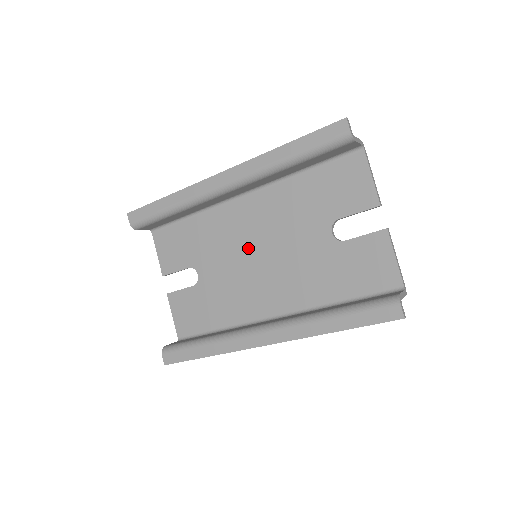
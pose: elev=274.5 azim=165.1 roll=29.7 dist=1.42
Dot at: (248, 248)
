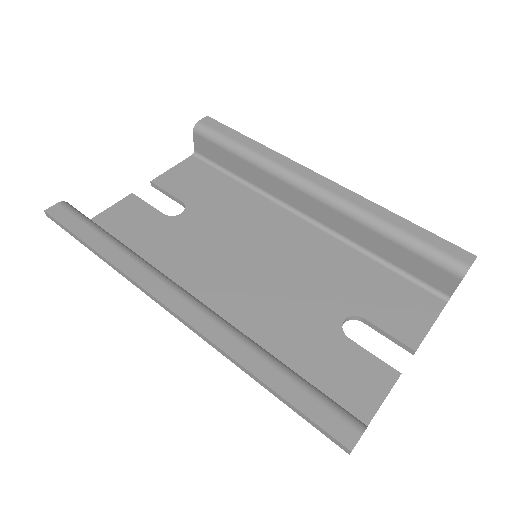
Dot at: (254, 247)
